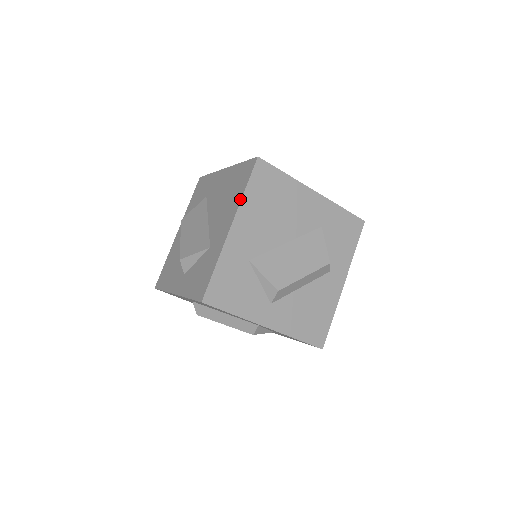
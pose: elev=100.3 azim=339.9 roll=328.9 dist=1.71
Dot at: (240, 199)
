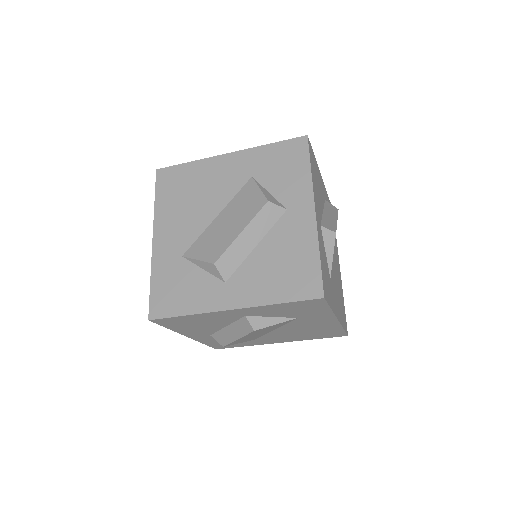
Dot at: (154, 212)
